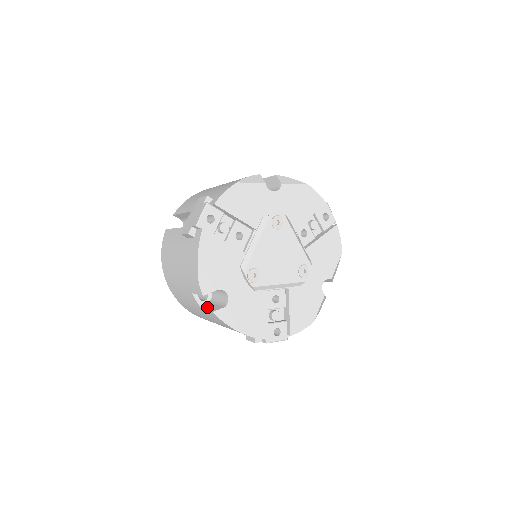
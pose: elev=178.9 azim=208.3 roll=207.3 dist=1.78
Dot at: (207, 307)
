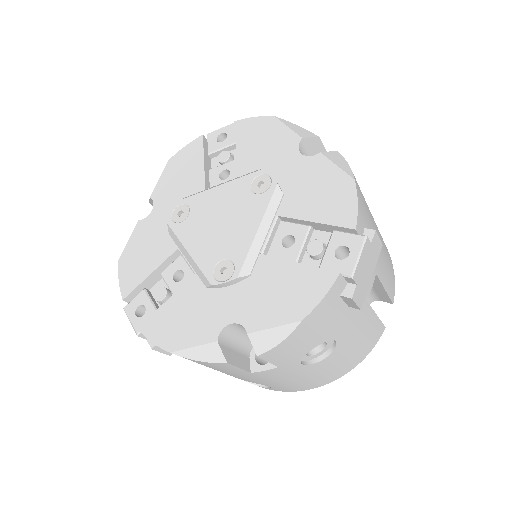
Dot at: occluded
